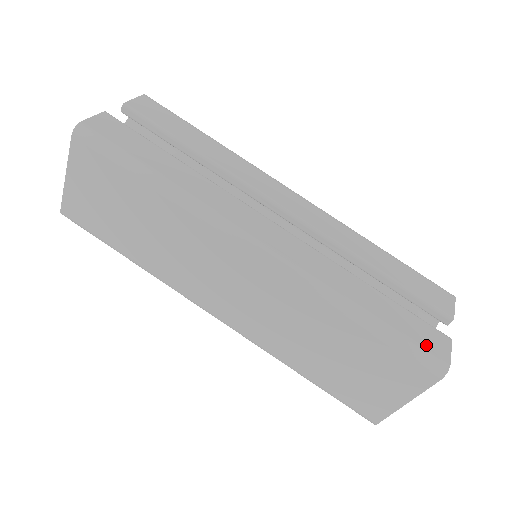
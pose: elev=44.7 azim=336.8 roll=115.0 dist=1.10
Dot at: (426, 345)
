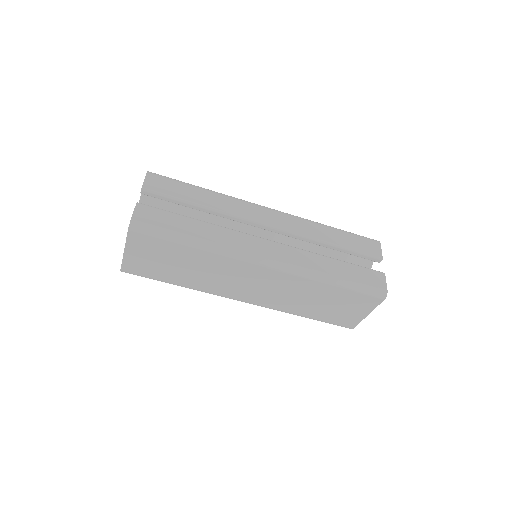
Dot at: (373, 284)
